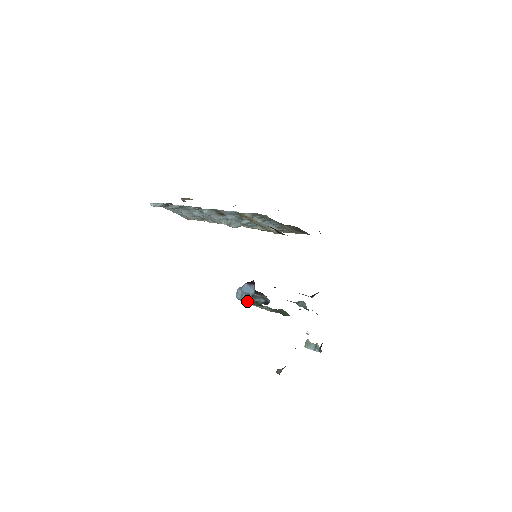
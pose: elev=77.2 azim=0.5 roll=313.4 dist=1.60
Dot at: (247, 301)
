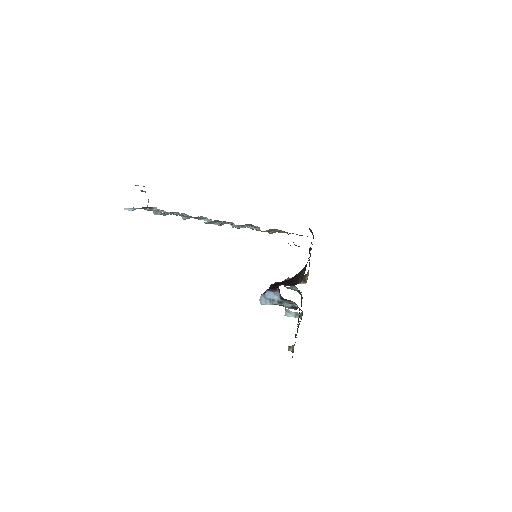
Dot at: occluded
